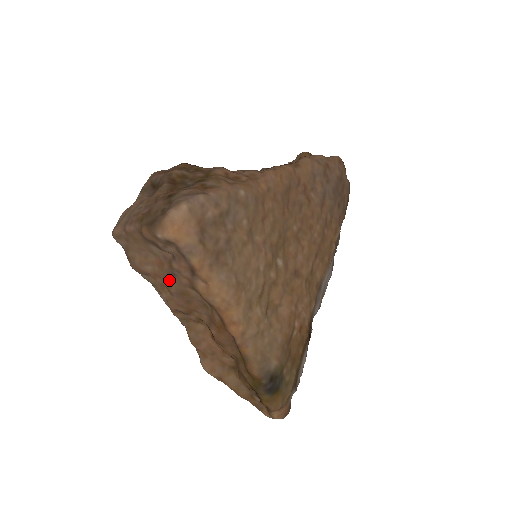
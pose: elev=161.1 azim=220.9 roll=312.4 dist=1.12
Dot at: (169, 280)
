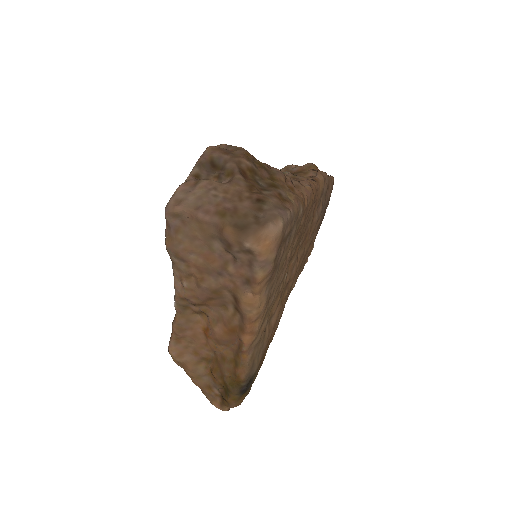
Dot at: (206, 275)
